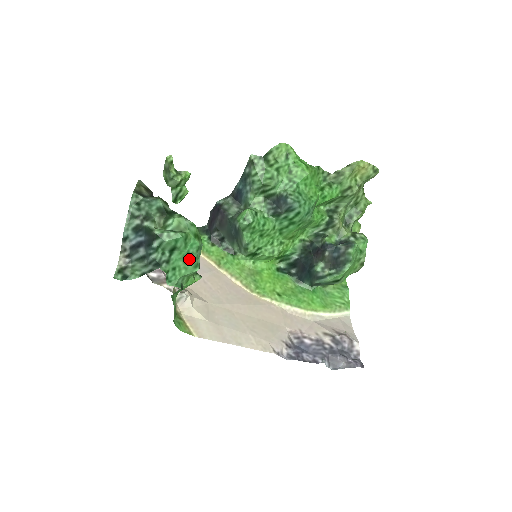
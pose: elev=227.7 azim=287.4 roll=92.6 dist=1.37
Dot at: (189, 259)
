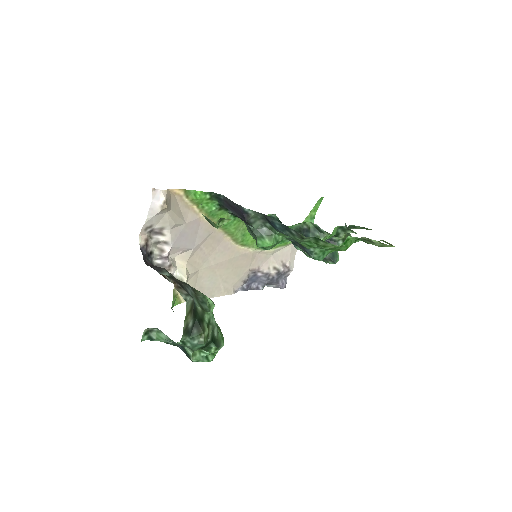
Dot at: occluded
